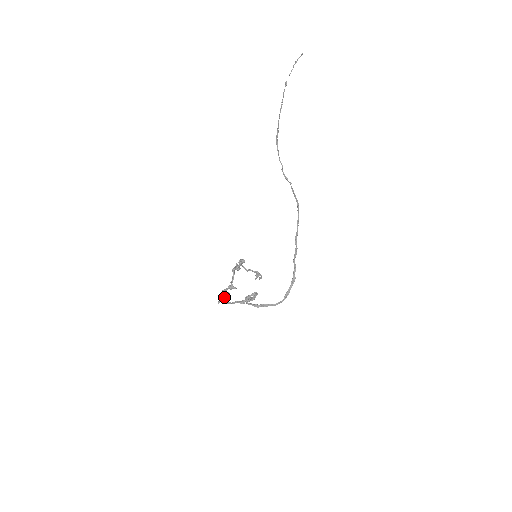
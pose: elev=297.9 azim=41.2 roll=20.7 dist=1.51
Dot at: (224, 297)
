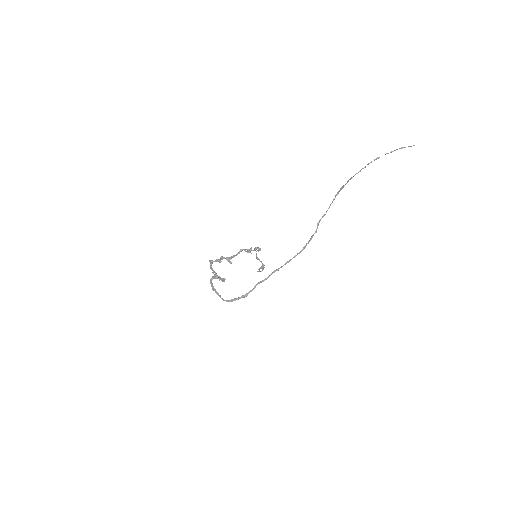
Dot at: (215, 261)
